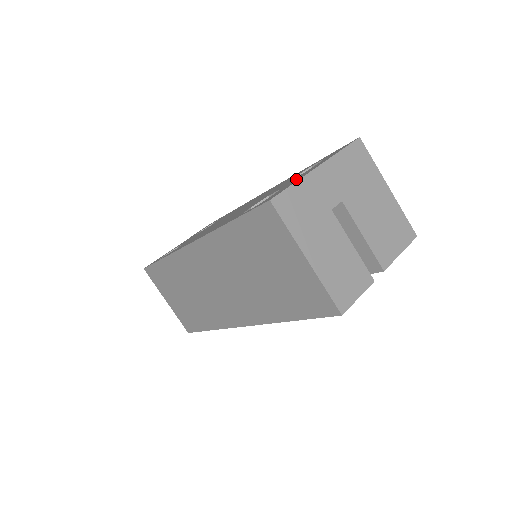
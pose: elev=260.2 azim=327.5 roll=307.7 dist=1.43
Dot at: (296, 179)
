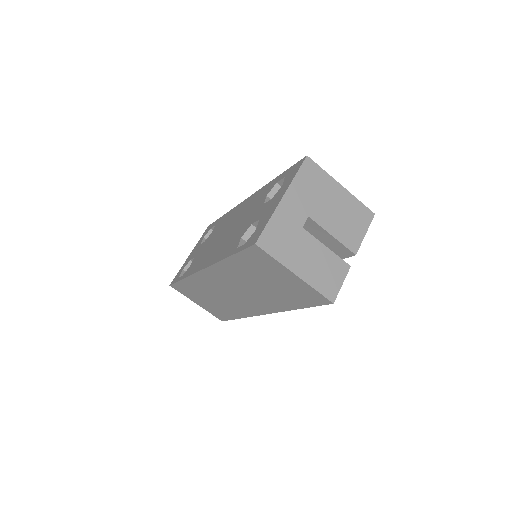
Dot at: (269, 211)
